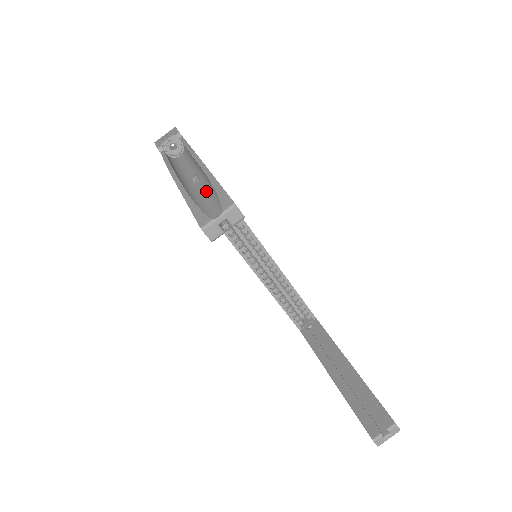
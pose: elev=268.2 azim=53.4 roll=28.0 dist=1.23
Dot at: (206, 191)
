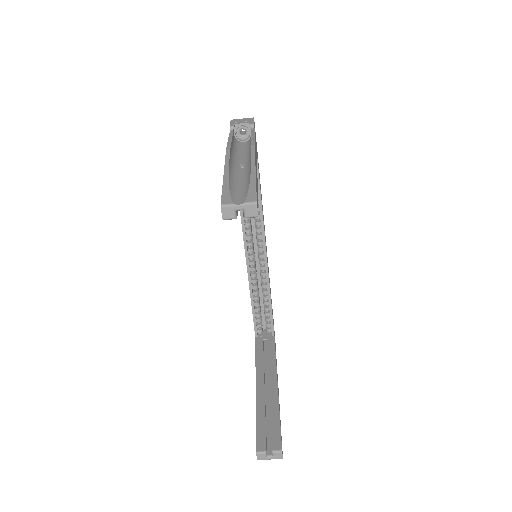
Dot at: (243, 180)
